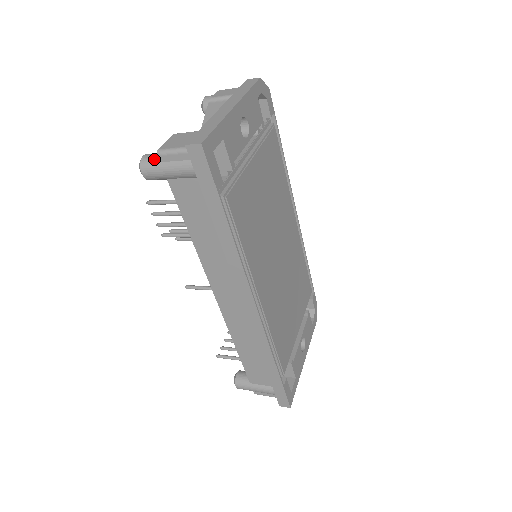
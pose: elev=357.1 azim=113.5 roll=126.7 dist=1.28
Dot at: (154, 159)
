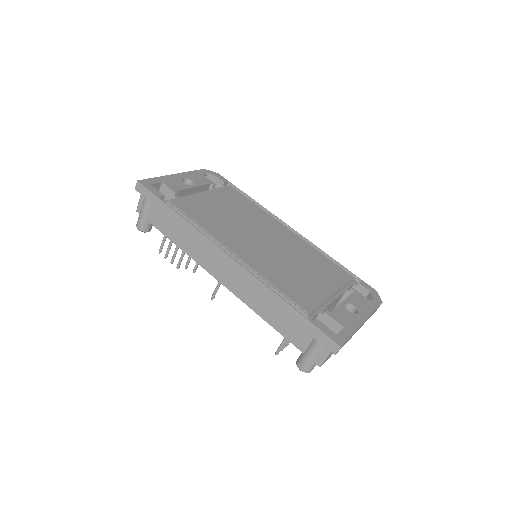
Dot at: (139, 217)
